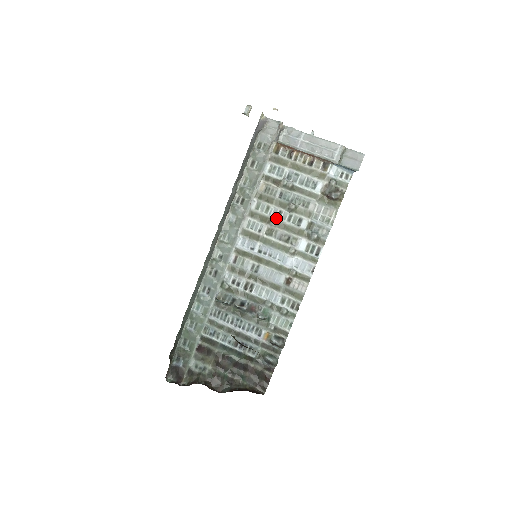
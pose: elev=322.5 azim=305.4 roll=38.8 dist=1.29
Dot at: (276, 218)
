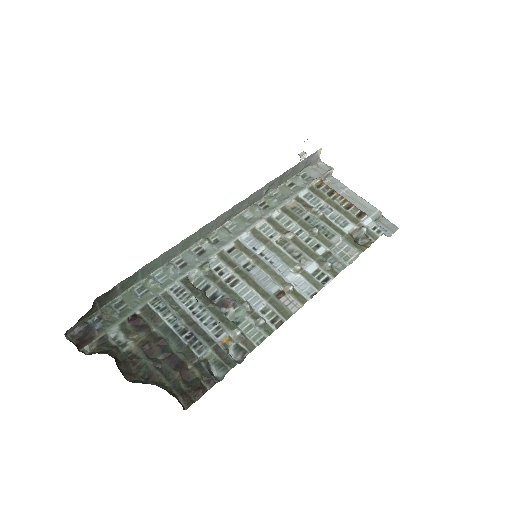
Dot at: (294, 234)
